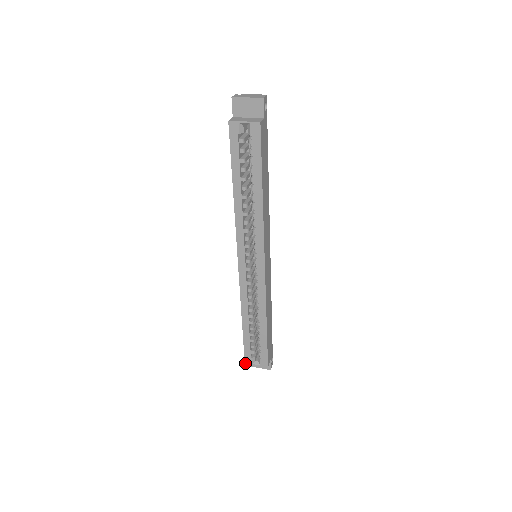
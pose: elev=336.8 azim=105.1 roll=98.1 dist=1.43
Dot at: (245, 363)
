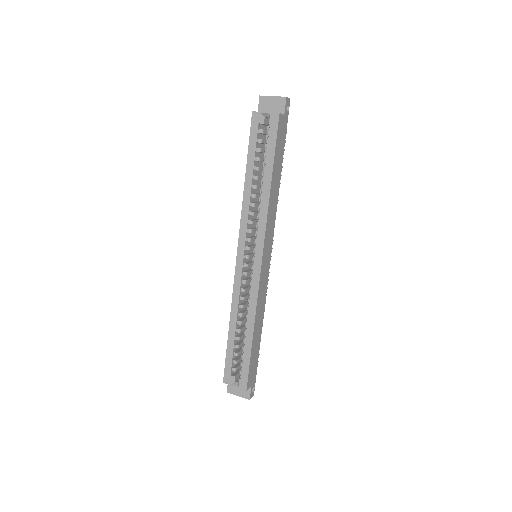
Dot at: (223, 382)
